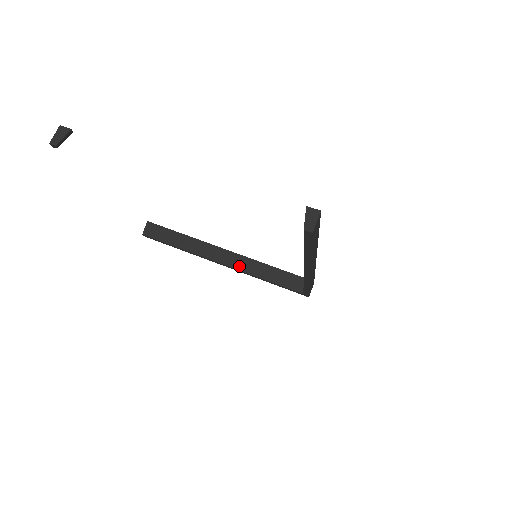
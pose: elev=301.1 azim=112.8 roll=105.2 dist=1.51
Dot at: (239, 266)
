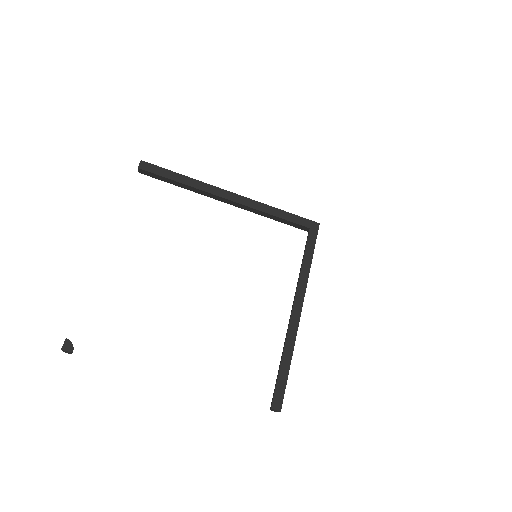
Dot at: (245, 209)
